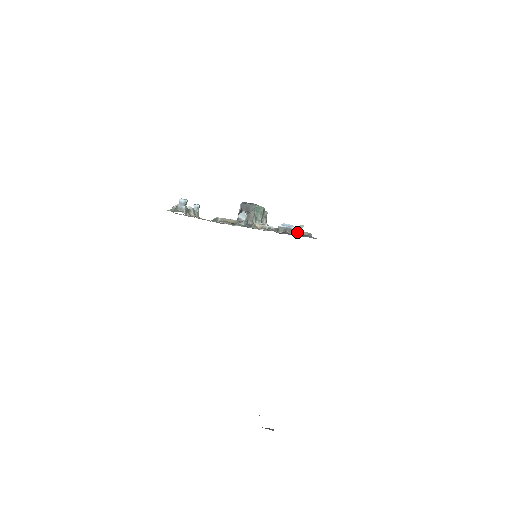
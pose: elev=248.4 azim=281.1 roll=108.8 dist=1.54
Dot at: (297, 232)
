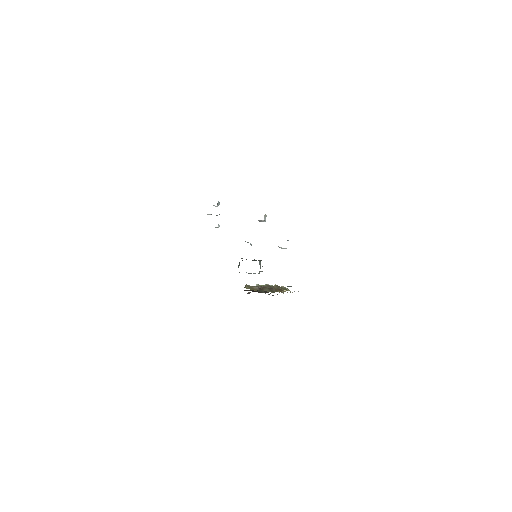
Dot at: occluded
